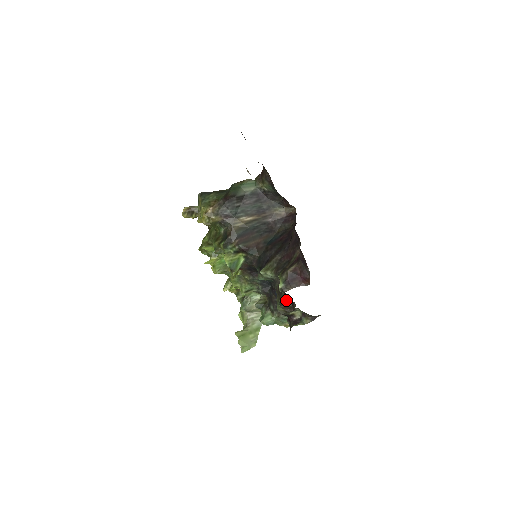
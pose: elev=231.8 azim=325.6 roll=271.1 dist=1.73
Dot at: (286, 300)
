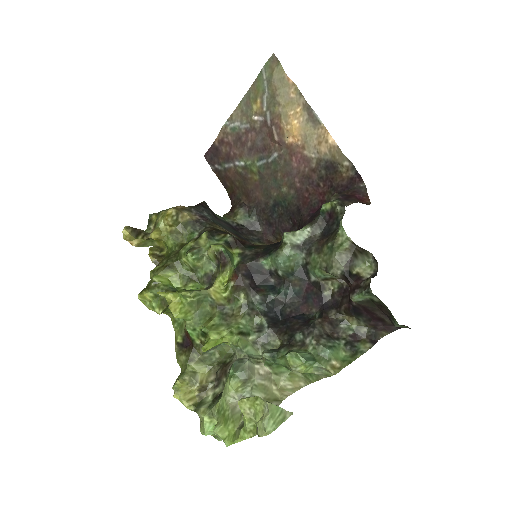
Dot at: (321, 312)
